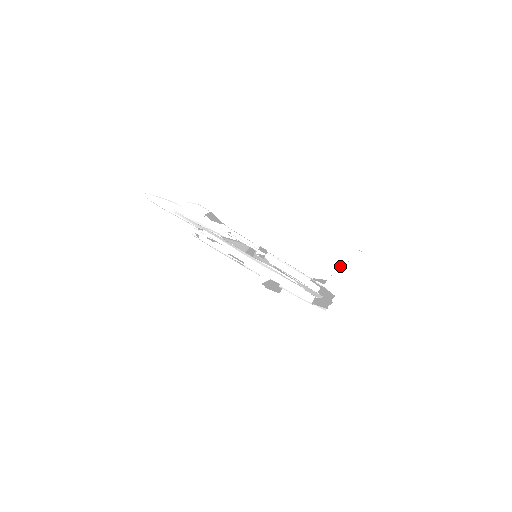
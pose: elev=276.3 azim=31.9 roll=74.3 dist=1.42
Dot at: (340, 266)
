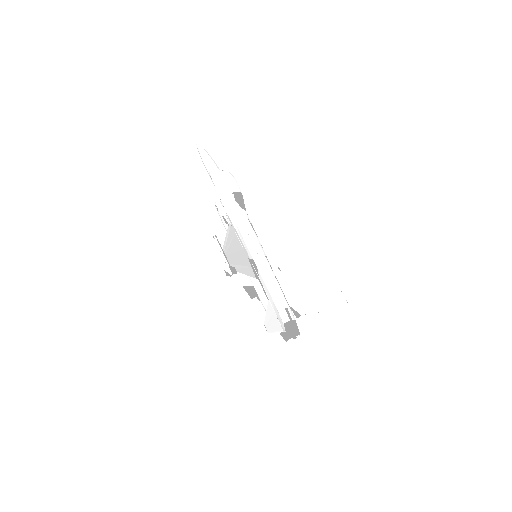
Dot at: (320, 310)
